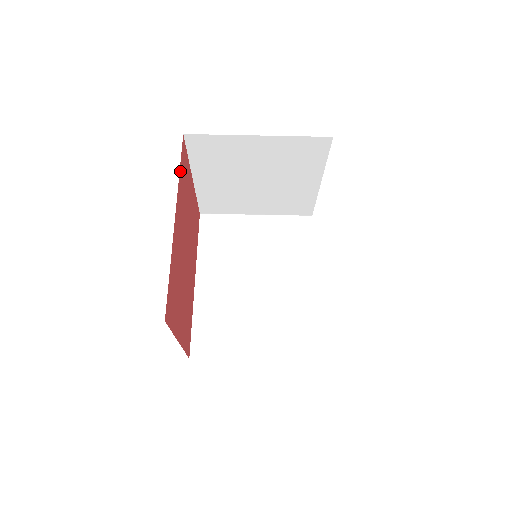
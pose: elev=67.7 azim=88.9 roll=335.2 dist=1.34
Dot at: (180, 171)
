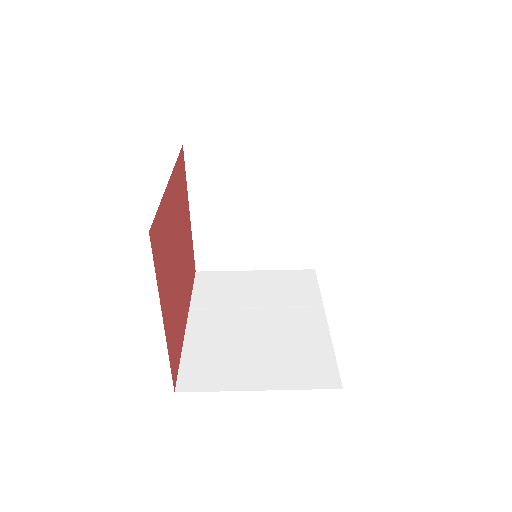
Dot at: (178, 162)
